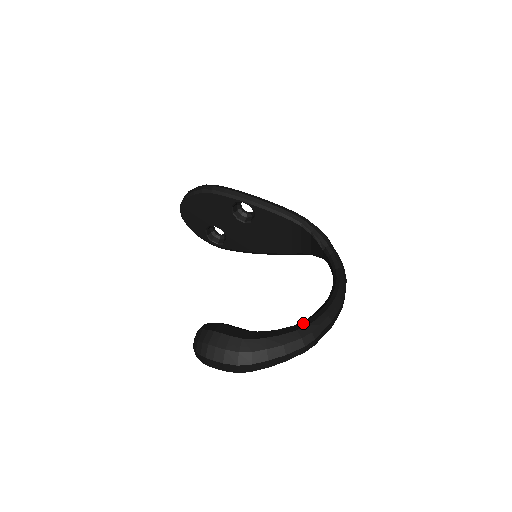
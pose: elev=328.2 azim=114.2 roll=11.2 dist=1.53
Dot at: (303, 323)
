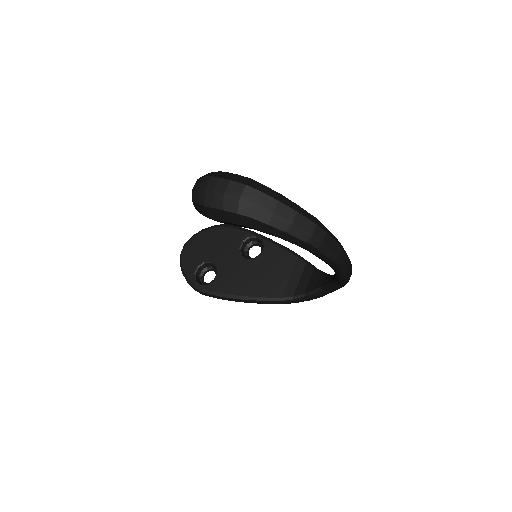
Dot at: occluded
